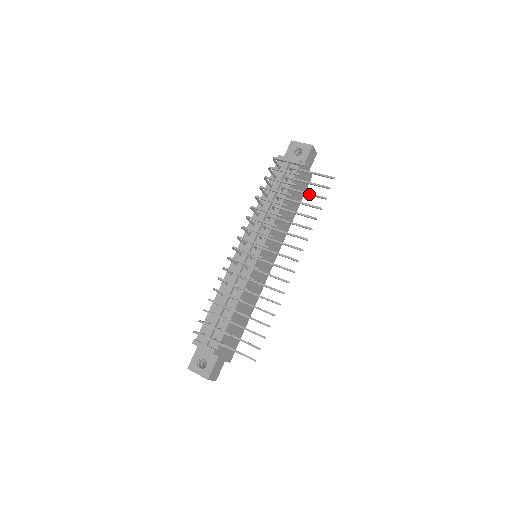
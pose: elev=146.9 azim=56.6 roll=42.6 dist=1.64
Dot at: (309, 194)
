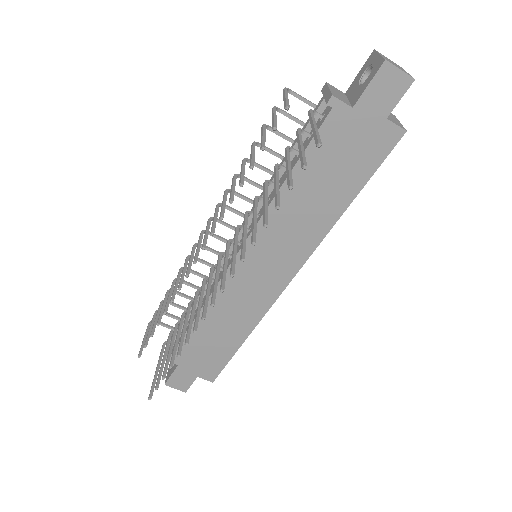
Dot at: (286, 172)
